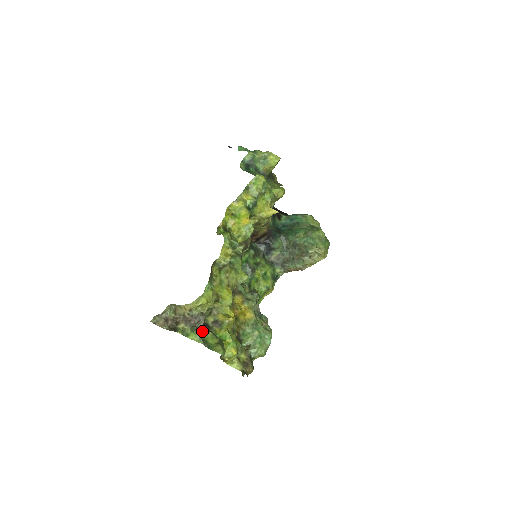
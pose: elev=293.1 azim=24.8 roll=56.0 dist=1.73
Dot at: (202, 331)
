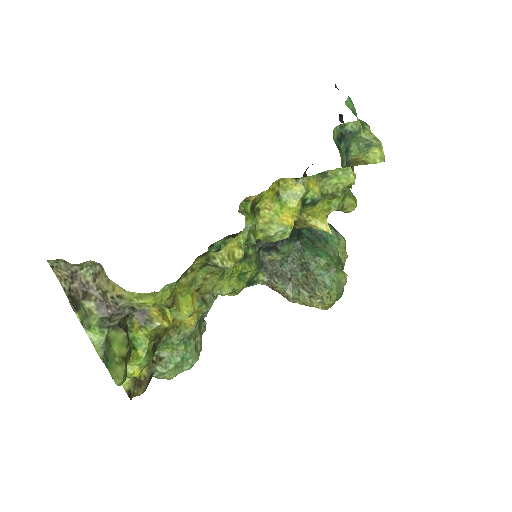
Dot at: (114, 324)
